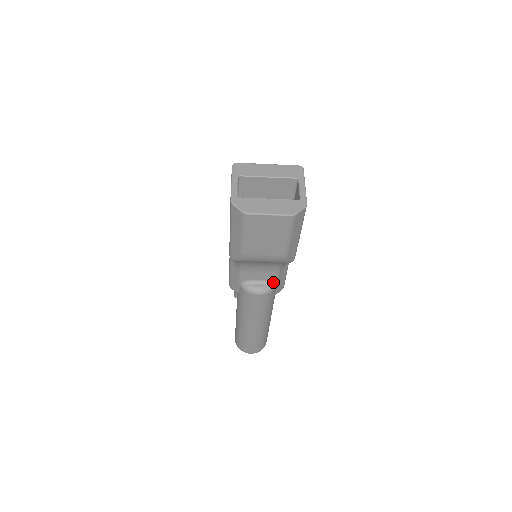
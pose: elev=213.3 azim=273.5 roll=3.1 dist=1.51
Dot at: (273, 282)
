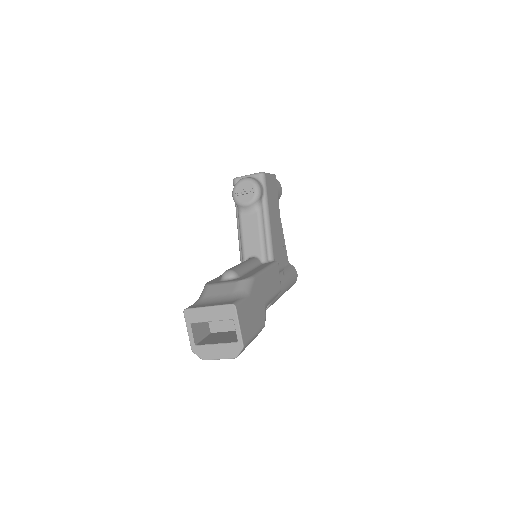
Dot at: occluded
